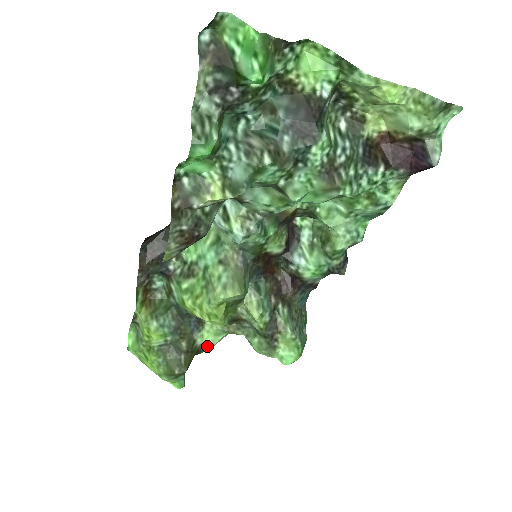
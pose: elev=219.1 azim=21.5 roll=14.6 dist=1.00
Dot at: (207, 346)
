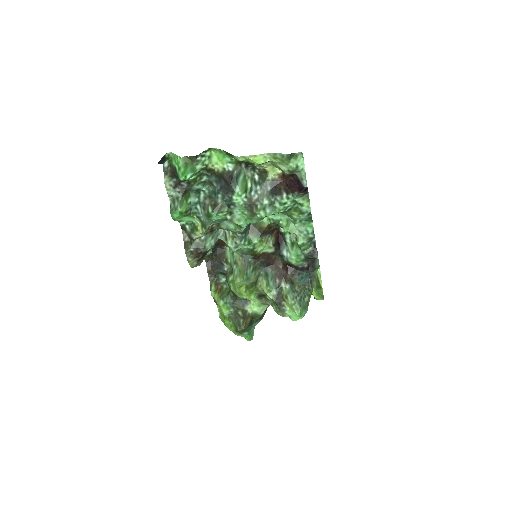
Dot at: (257, 314)
